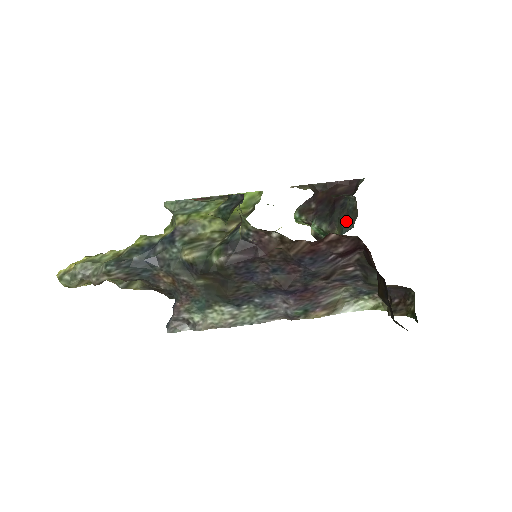
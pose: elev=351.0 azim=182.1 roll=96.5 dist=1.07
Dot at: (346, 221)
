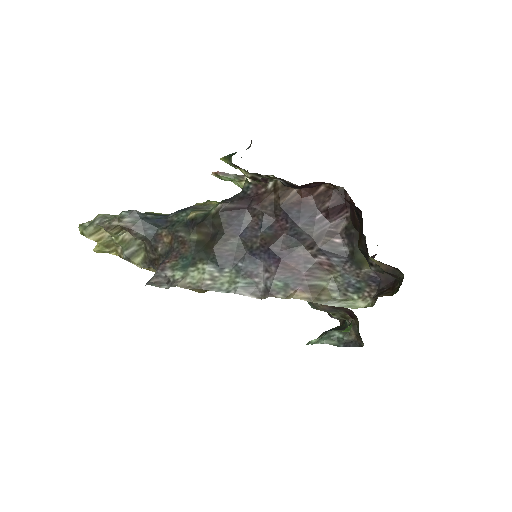
Dot at: occluded
